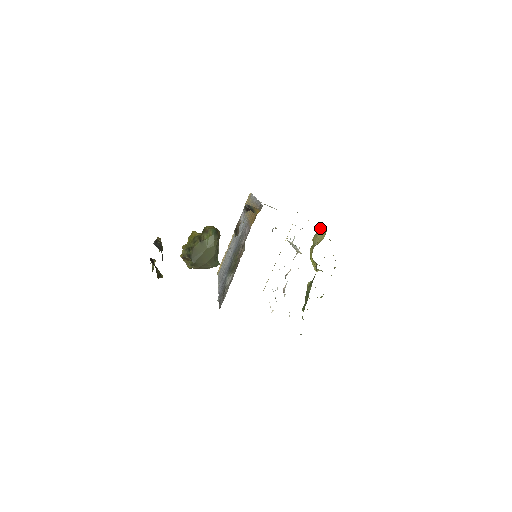
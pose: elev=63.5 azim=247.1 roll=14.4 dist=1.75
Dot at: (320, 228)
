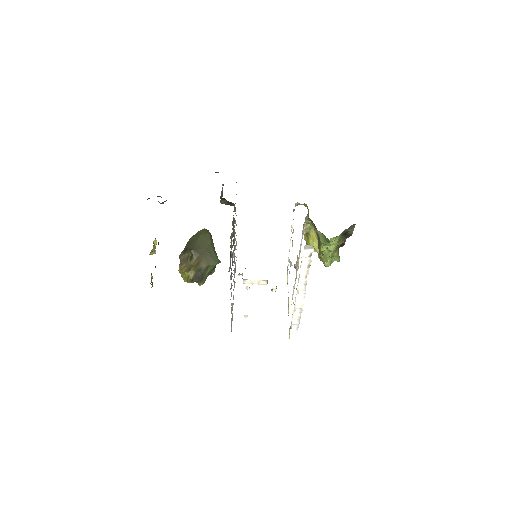
Dot at: occluded
